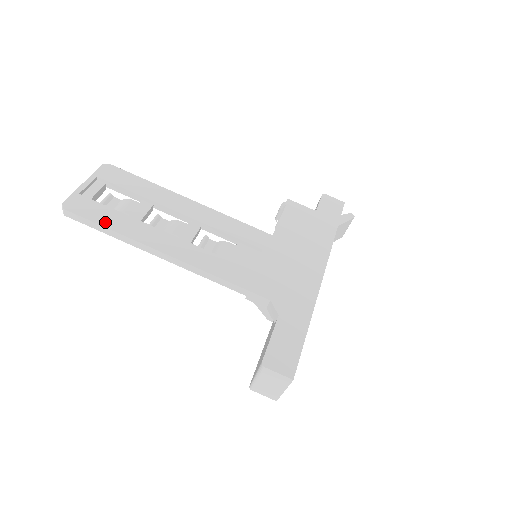
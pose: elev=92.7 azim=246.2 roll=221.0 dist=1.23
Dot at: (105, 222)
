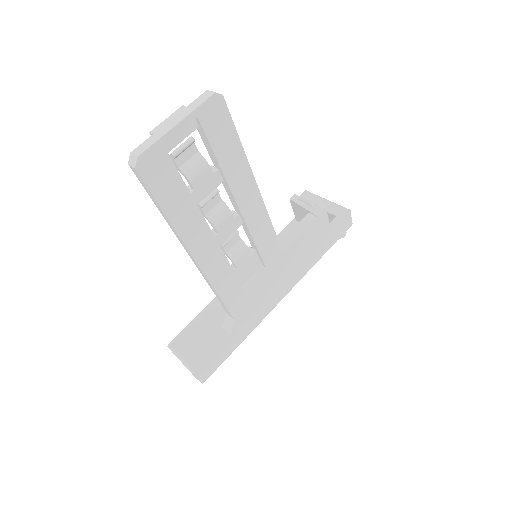
Dot at: (167, 204)
